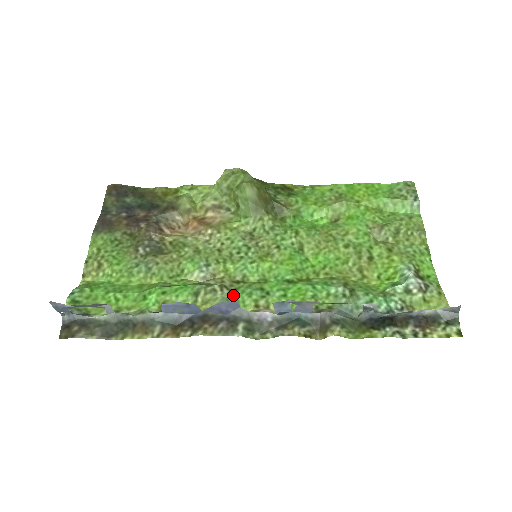
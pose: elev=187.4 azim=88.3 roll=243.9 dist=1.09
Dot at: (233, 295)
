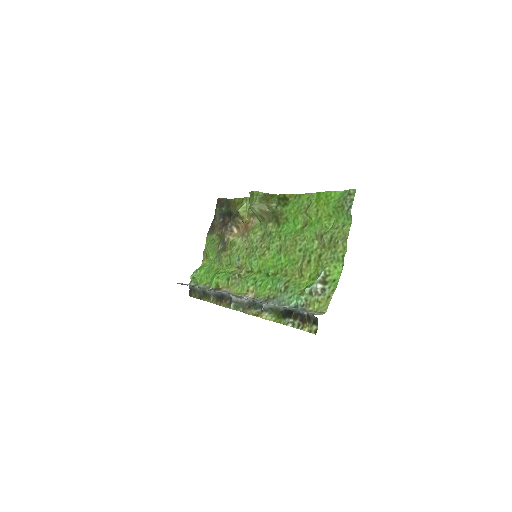
Dot at: (242, 282)
